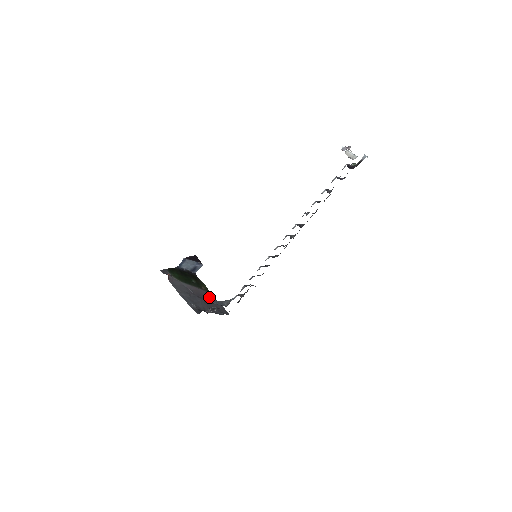
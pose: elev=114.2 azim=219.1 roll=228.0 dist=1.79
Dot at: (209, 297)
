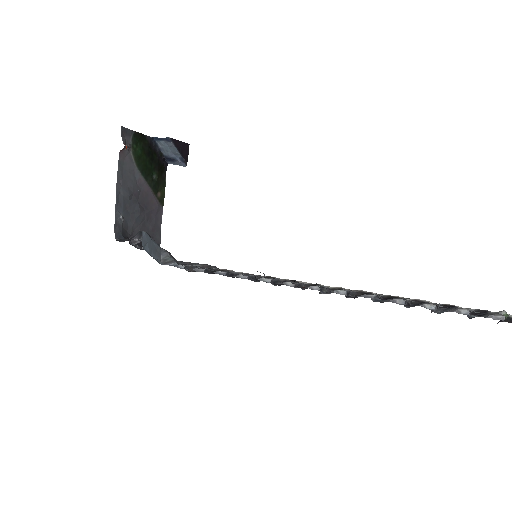
Dot at: (155, 214)
